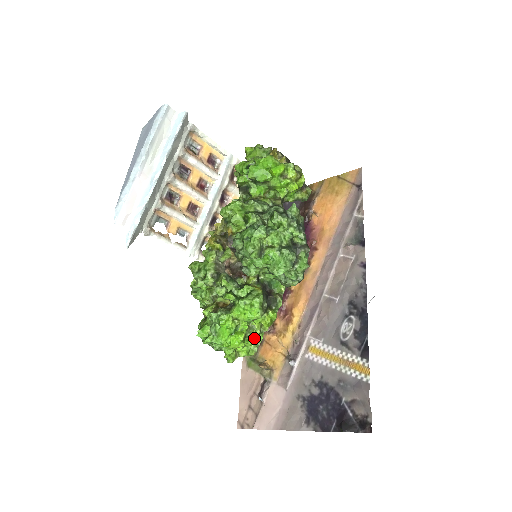
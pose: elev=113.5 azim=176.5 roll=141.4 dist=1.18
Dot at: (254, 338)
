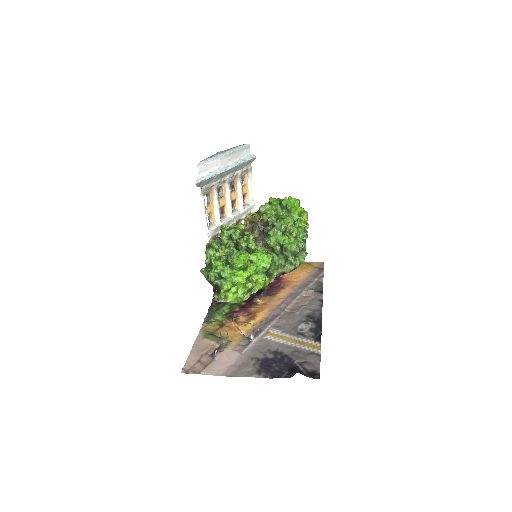
Dot at: (248, 288)
